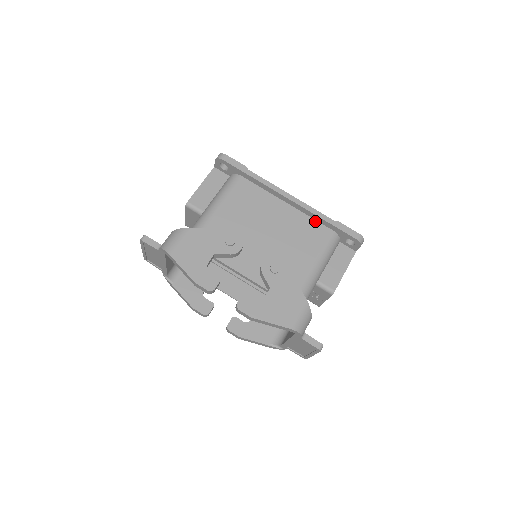
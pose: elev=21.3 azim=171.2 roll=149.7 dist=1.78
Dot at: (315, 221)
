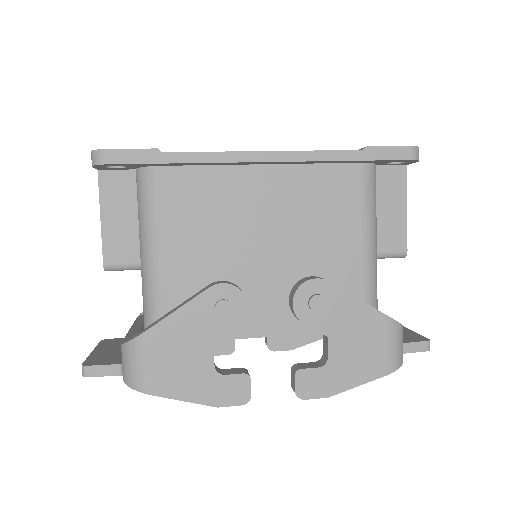
Dot at: (325, 166)
